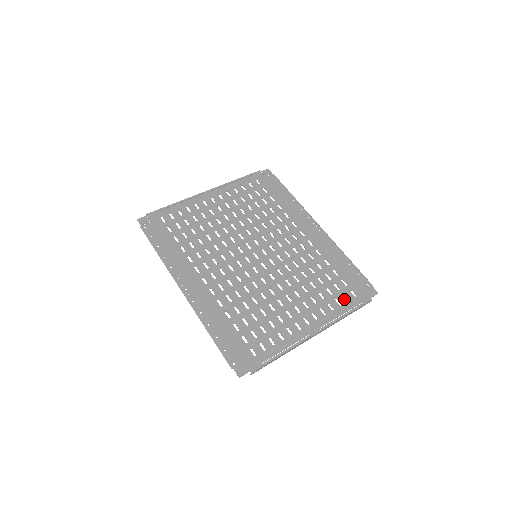
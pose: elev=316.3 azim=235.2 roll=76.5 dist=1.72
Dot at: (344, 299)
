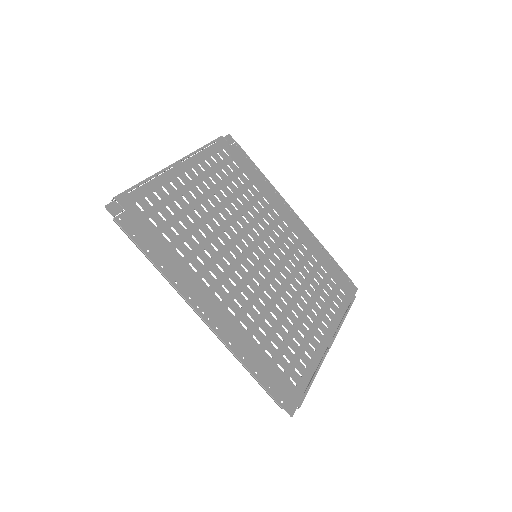
Dot at: (339, 300)
